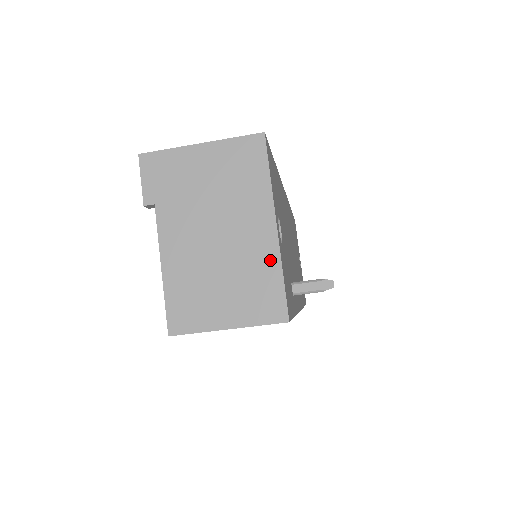
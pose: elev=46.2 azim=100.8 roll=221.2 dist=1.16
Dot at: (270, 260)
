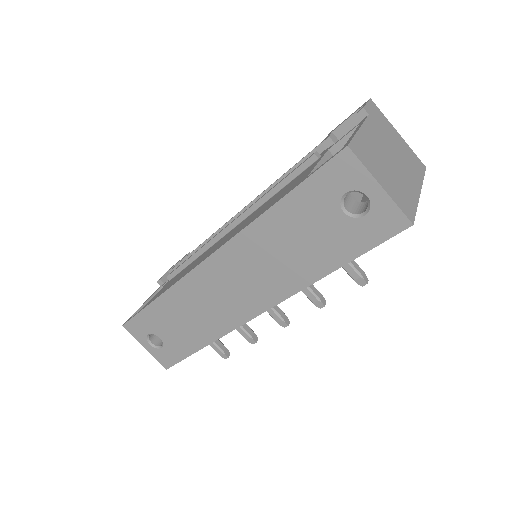
Dot at: (413, 196)
